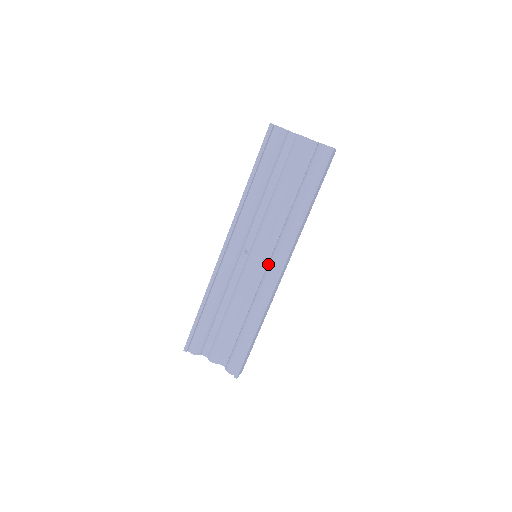
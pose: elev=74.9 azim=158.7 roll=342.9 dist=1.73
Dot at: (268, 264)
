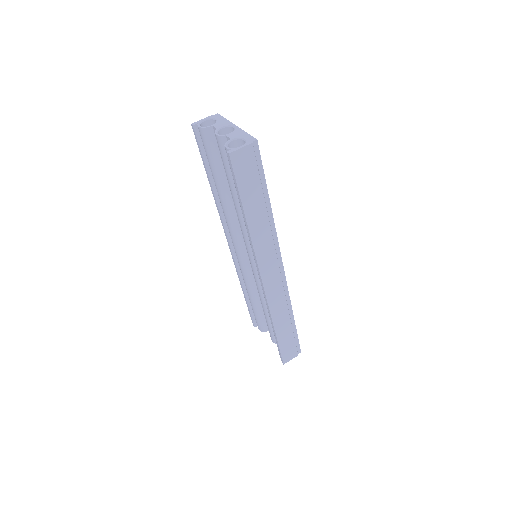
Dot at: occluded
